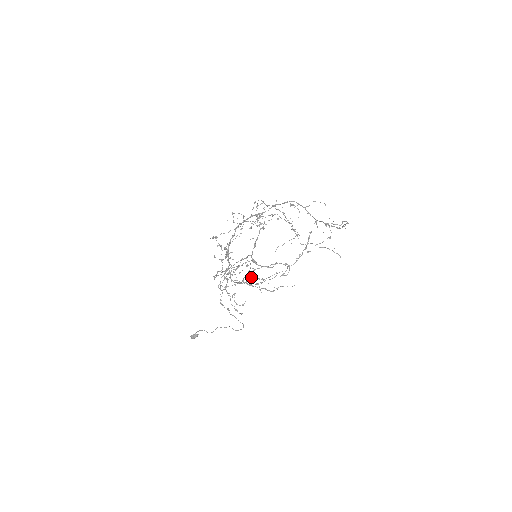
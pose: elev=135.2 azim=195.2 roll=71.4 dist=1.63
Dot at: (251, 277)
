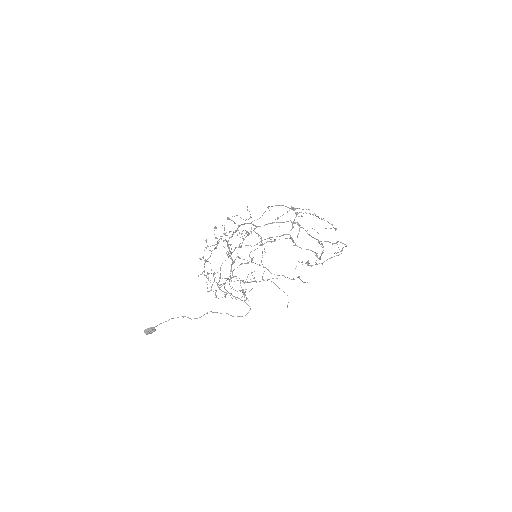
Dot at: occluded
